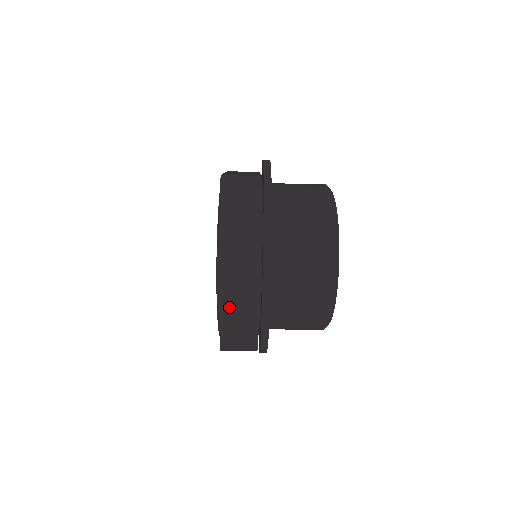
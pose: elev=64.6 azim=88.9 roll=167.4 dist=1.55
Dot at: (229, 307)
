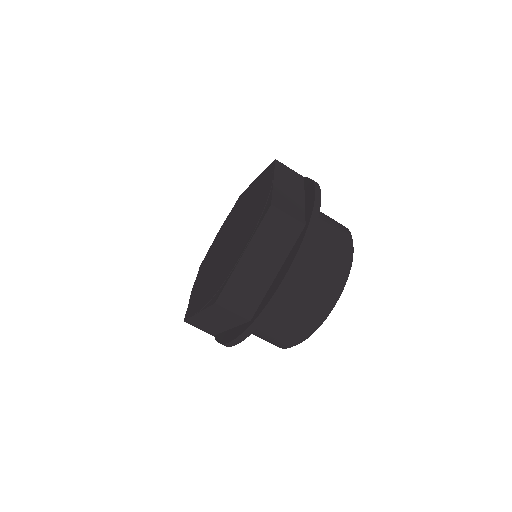
Dot at: (212, 314)
